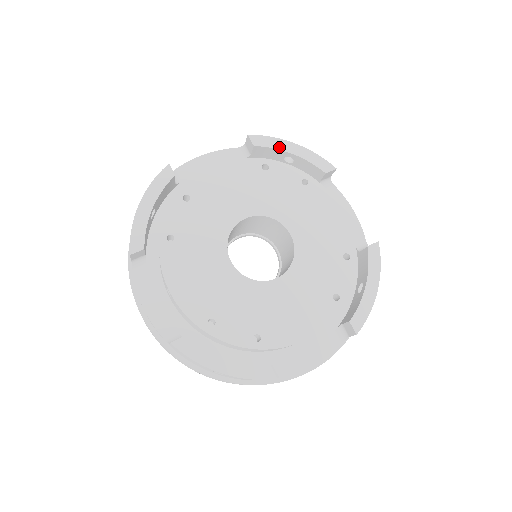
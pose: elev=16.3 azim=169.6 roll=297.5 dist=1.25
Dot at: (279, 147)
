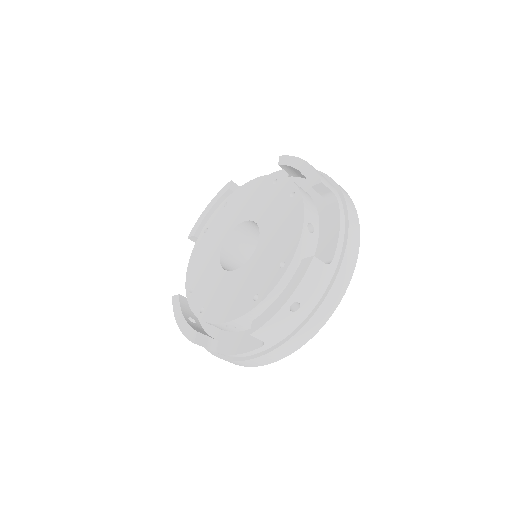
Dot at: (292, 164)
